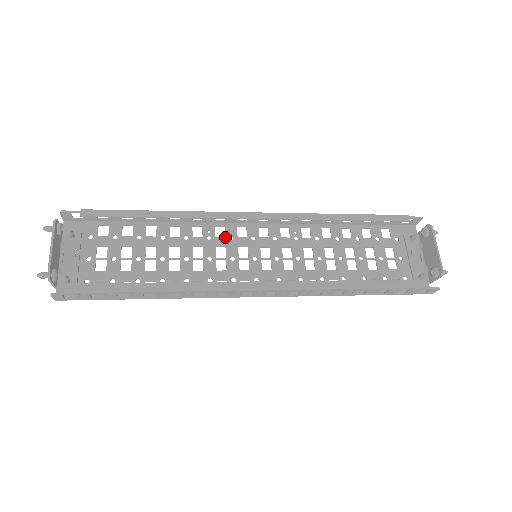
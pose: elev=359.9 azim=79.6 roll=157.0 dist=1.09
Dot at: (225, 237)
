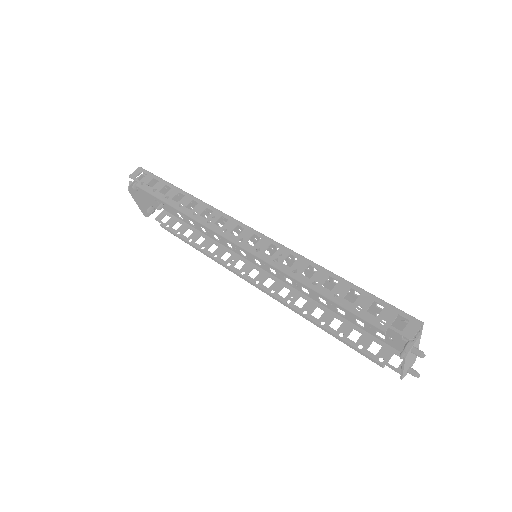
Dot at: occluded
